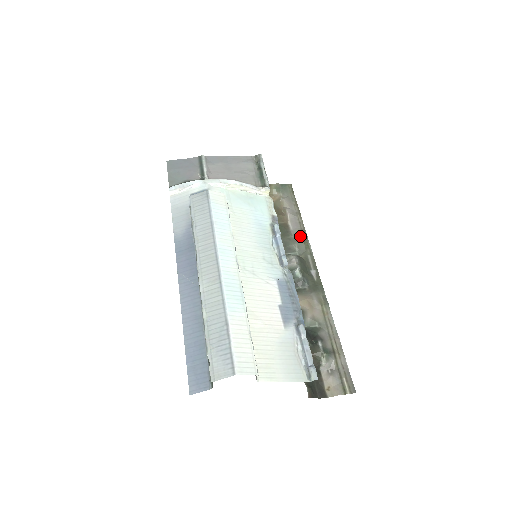
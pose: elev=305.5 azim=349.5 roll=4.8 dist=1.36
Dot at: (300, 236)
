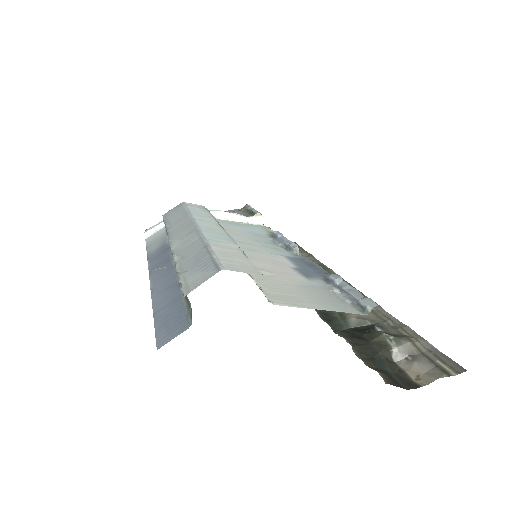
Dot at: occluded
